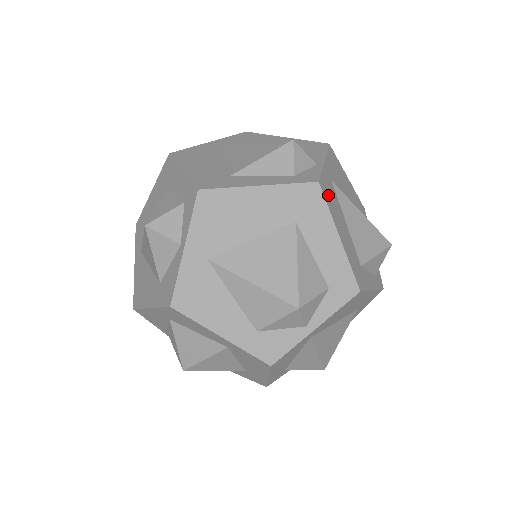
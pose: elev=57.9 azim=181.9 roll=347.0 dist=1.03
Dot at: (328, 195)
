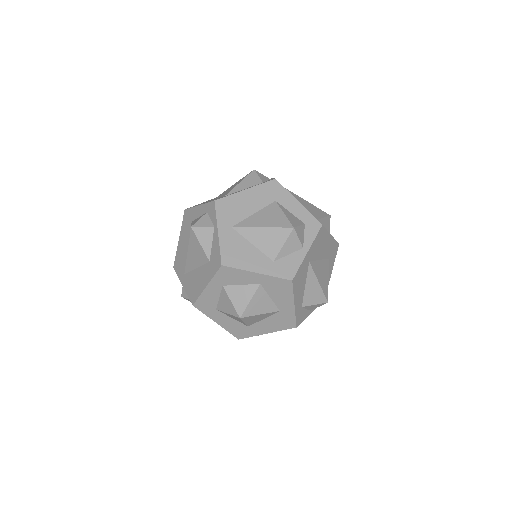
Dot at: occluded
